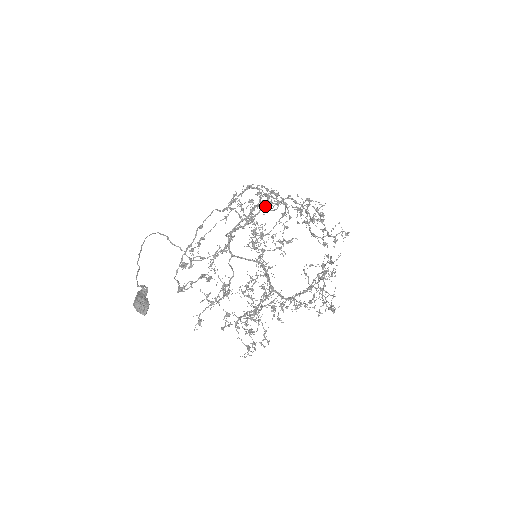
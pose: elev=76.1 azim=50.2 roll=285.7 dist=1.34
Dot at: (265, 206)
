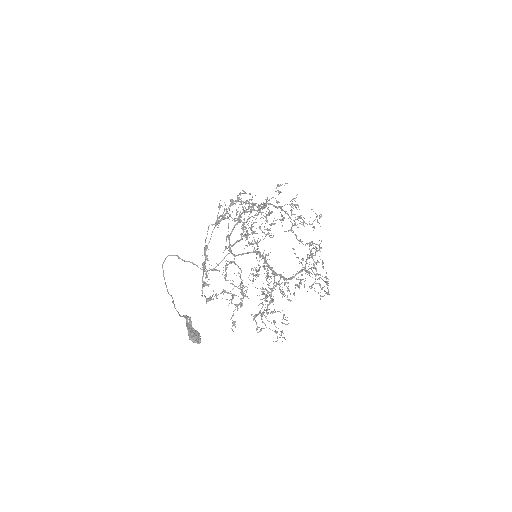
Dot at: (248, 209)
